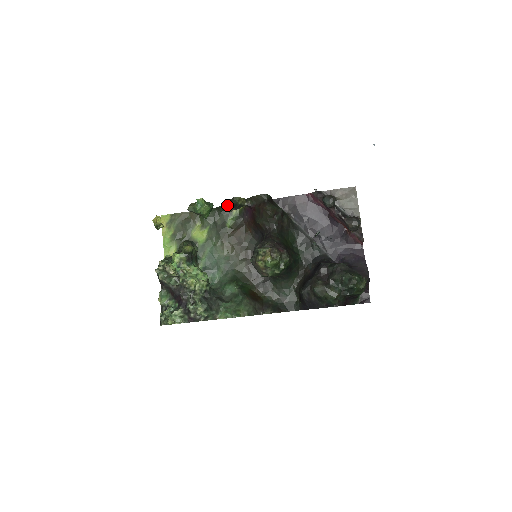
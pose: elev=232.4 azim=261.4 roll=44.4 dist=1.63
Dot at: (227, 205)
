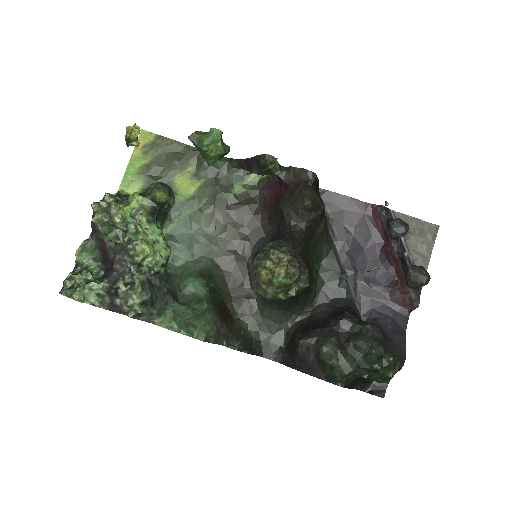
Dot at: (248, 162)
